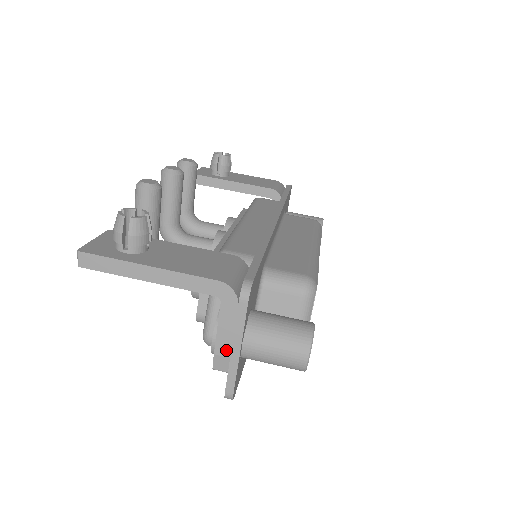
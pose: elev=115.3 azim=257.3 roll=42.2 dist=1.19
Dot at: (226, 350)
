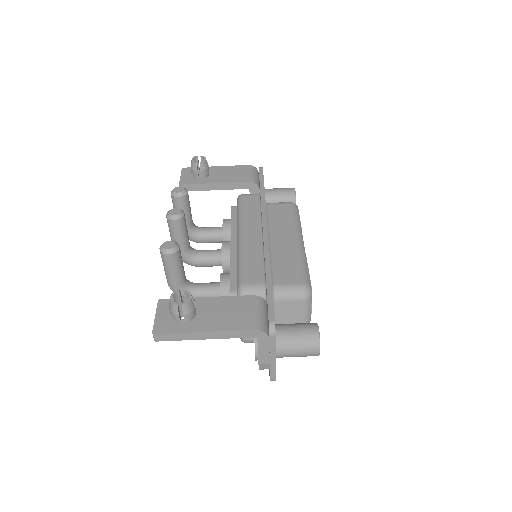
Dot at: (266, 360)
